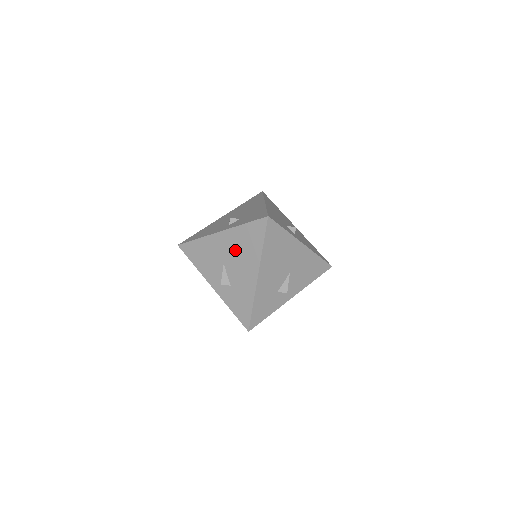
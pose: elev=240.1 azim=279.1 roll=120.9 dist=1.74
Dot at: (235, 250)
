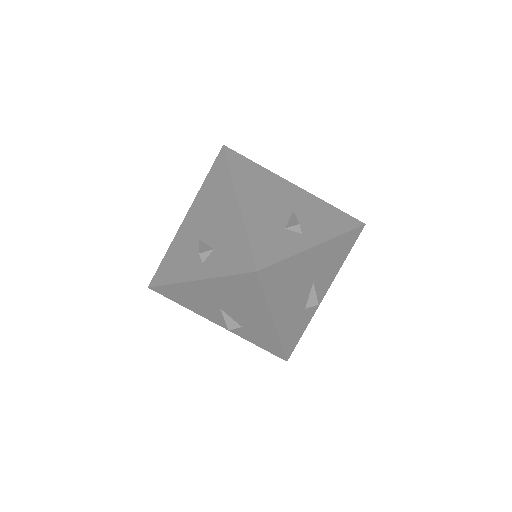
Dot at: (205, 210)
